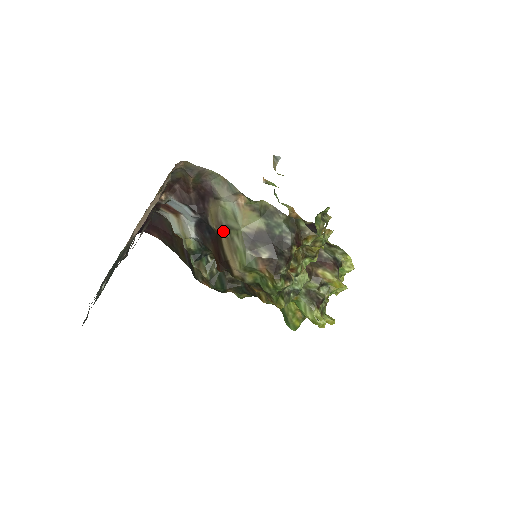
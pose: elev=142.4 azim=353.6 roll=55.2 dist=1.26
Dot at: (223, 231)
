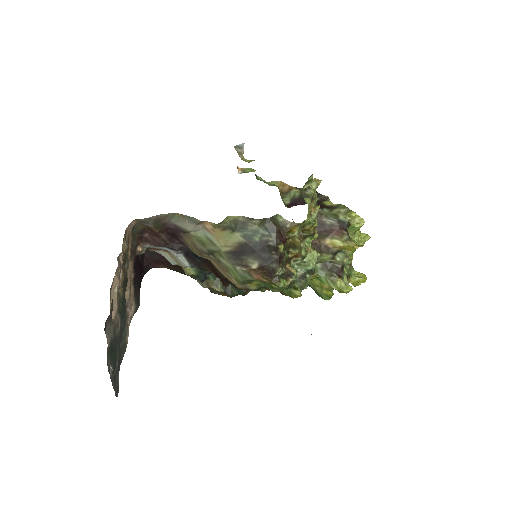
Dot at: (208, 256)
